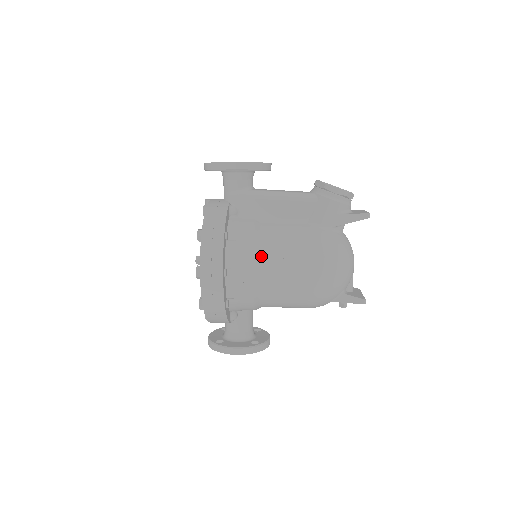
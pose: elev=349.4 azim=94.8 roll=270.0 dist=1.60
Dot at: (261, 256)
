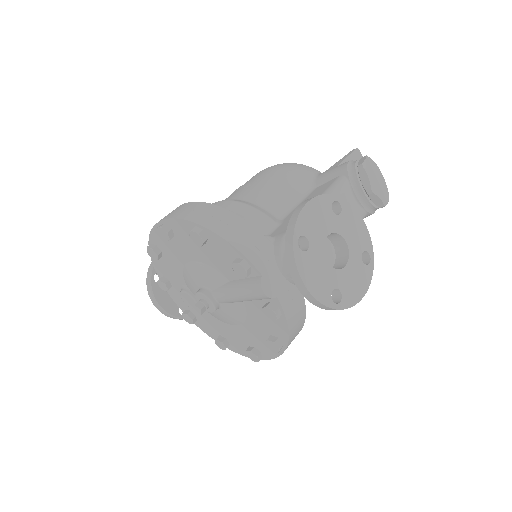
Dot at: occluded
